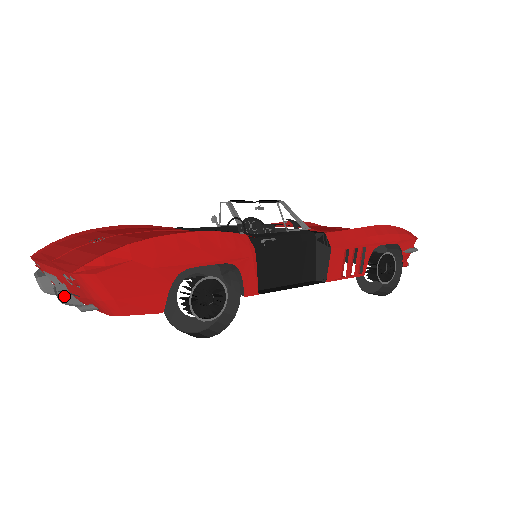
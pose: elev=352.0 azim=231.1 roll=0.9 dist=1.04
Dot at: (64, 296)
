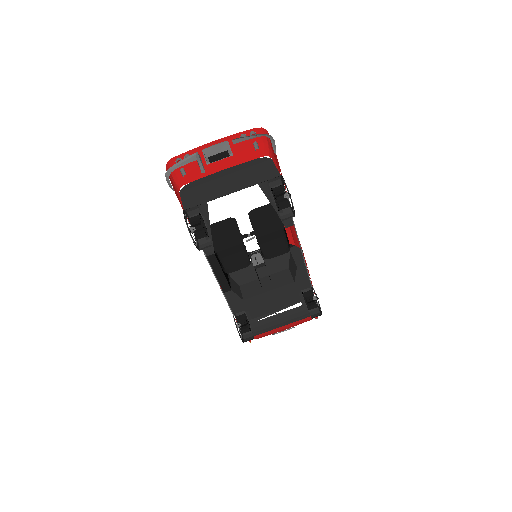
Dot at: (234, 147)
